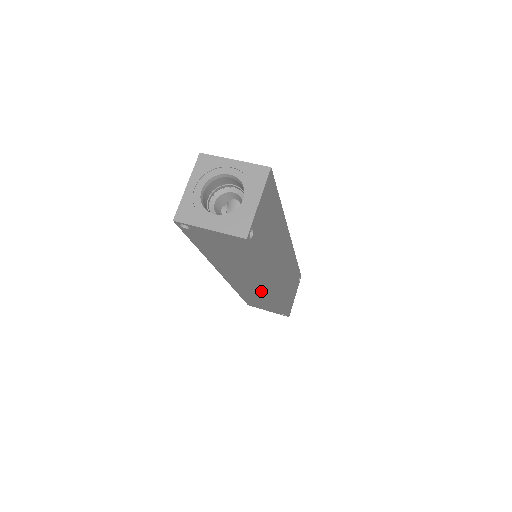
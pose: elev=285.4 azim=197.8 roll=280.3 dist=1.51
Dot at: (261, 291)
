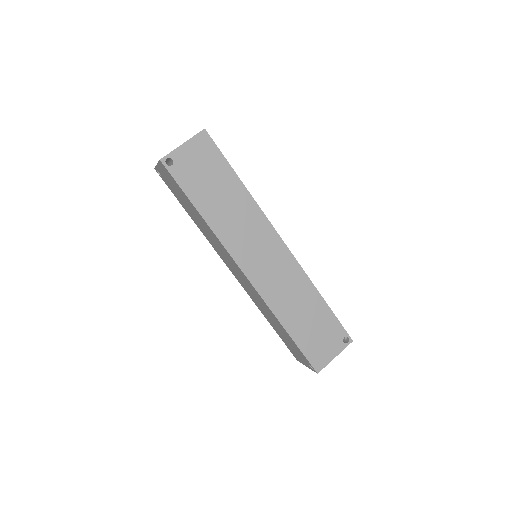
Dot at: (252, 290)
